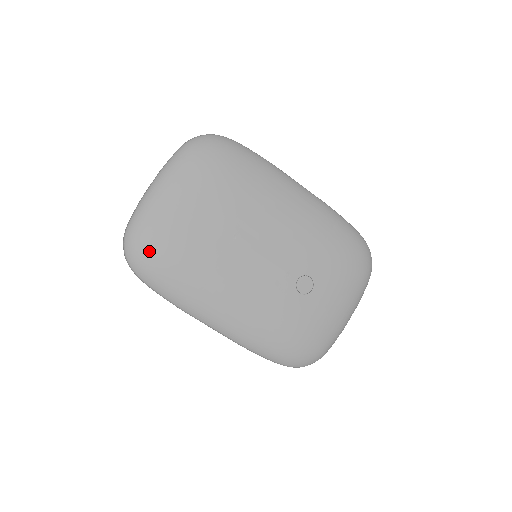
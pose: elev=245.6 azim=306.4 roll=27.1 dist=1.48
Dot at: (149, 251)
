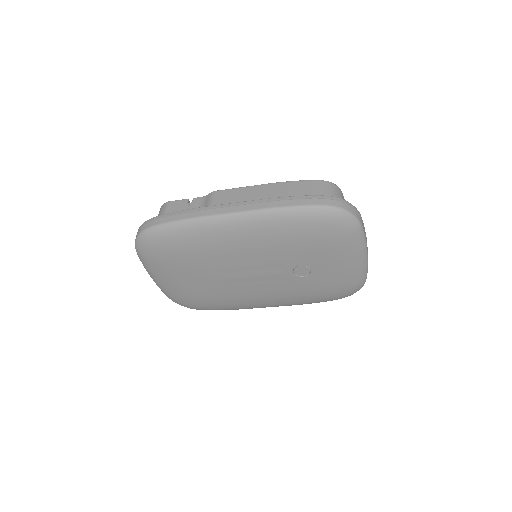
Dot at: (191, 305)
